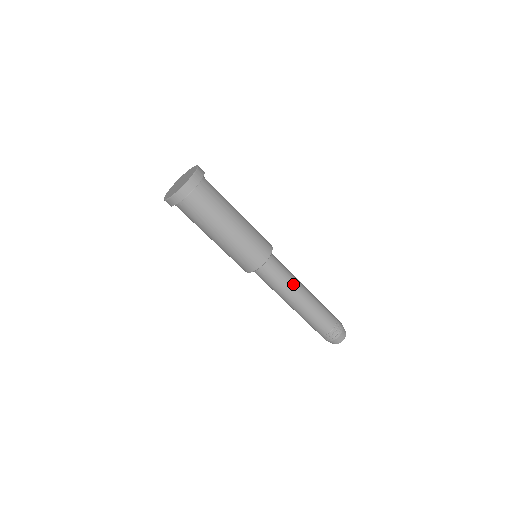
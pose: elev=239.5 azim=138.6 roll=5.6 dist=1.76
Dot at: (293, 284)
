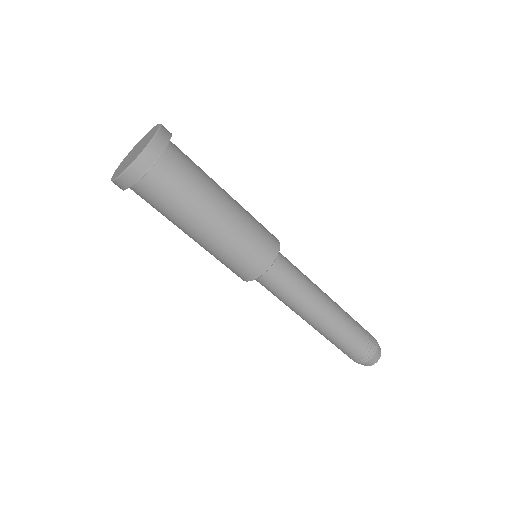
Dot at: (311, 281)
